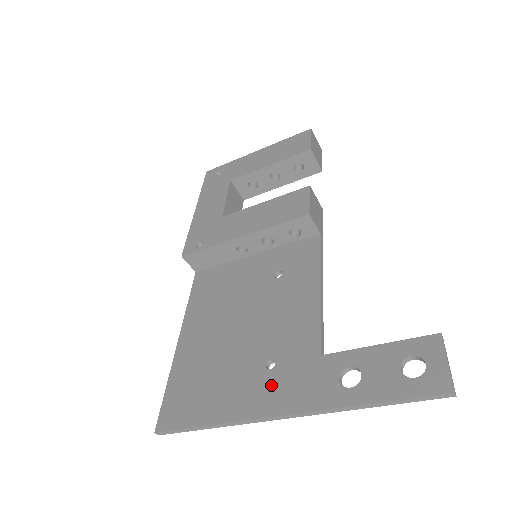
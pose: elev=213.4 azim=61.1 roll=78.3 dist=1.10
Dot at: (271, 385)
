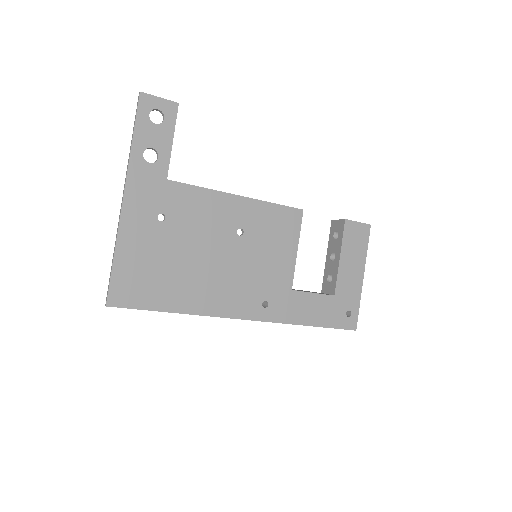
Dot at: (144, 213)
